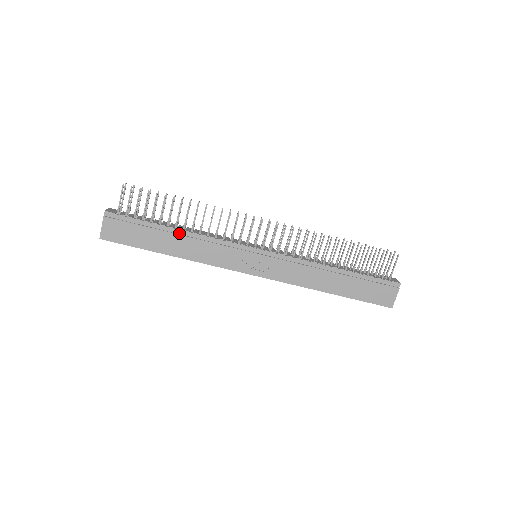
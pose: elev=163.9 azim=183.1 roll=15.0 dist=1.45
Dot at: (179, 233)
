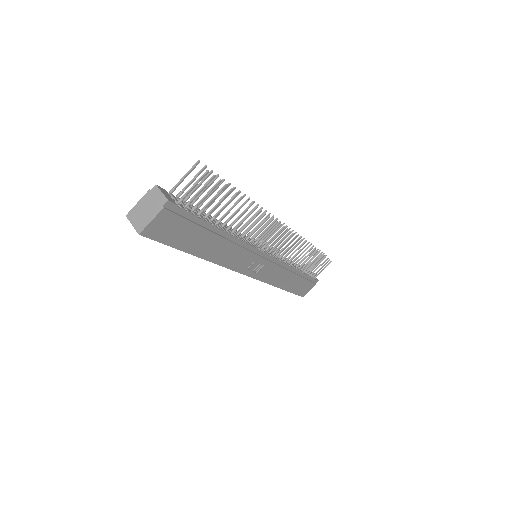
Dot at: (222, 235)
